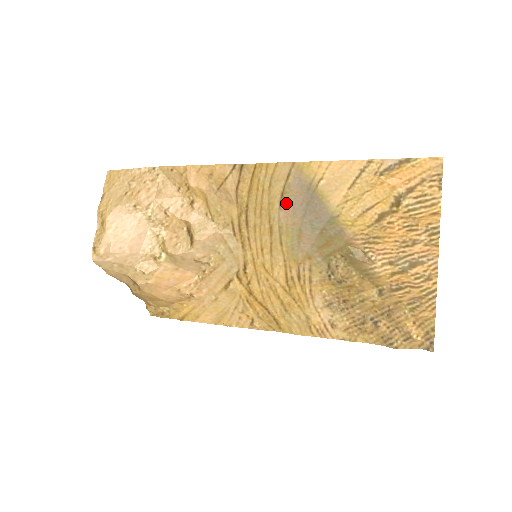
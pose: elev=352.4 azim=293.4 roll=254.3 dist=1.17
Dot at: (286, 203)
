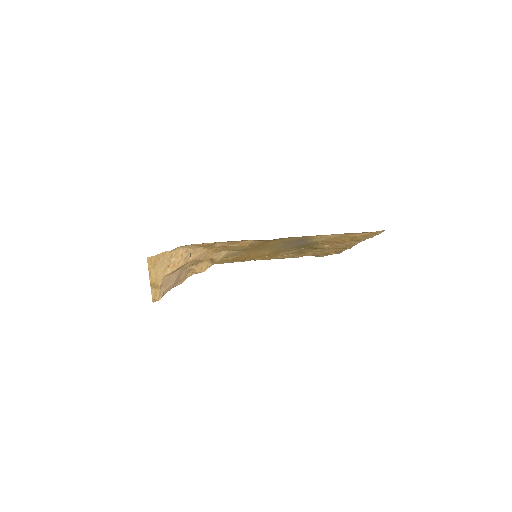
Dot at: (285, 242)
